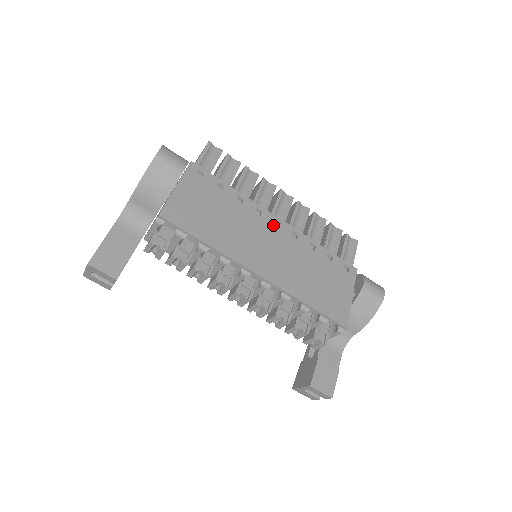
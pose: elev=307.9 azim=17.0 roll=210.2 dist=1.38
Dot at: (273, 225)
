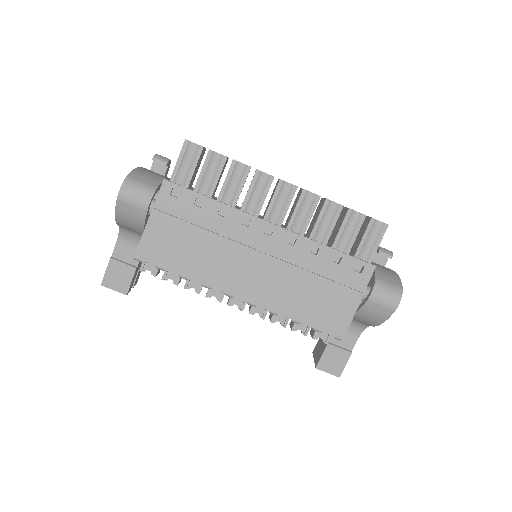
Dot at: (263, 235)
